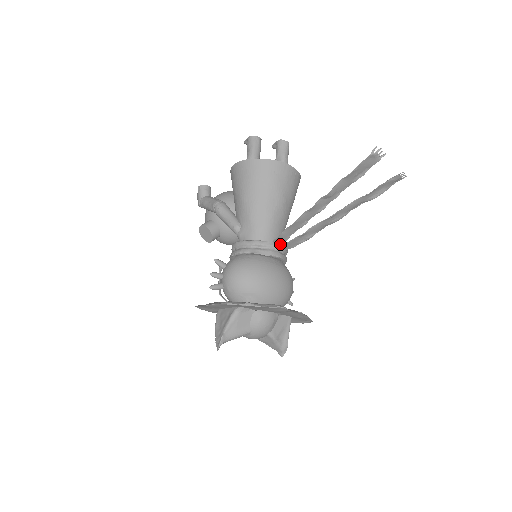
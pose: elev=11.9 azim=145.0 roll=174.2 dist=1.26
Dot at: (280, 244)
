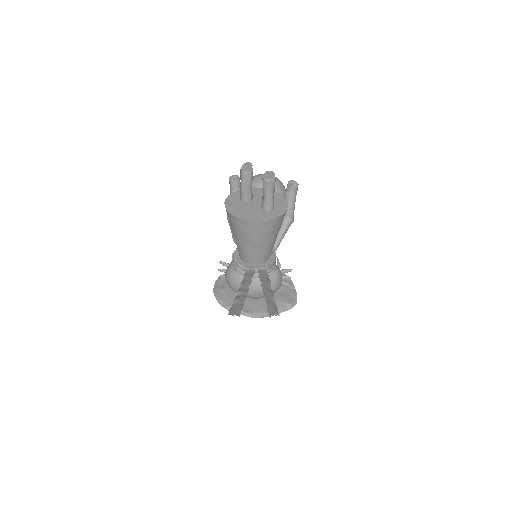
Dot at: (256, 269)
